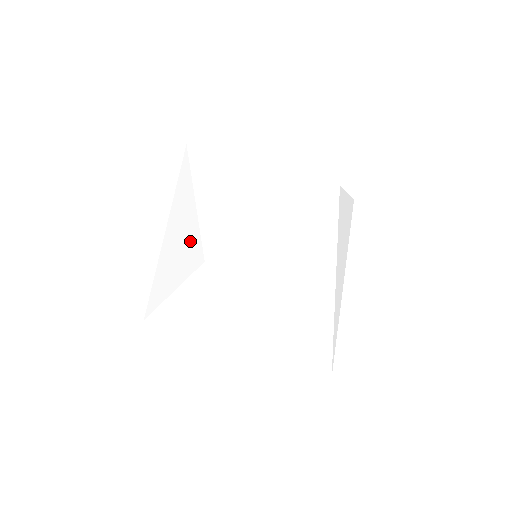
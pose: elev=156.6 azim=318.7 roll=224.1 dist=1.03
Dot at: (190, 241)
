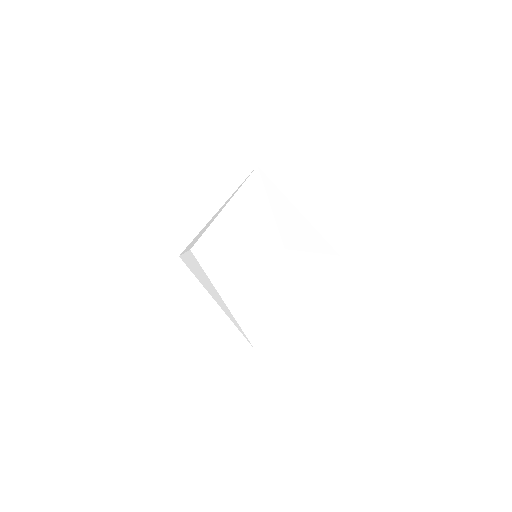
Dot at: (265, 229)
